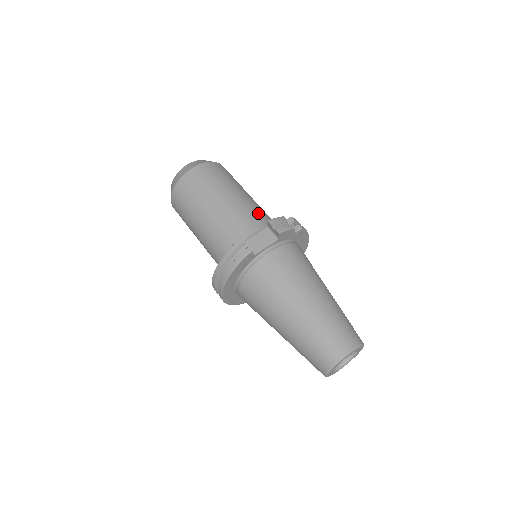
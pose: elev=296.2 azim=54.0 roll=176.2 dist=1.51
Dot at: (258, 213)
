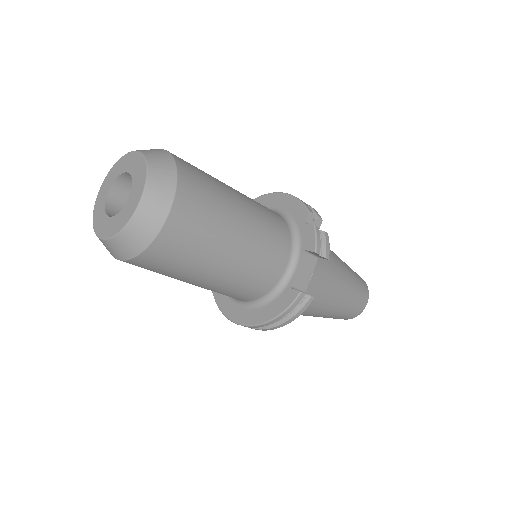
Dot at: (273, 226)
